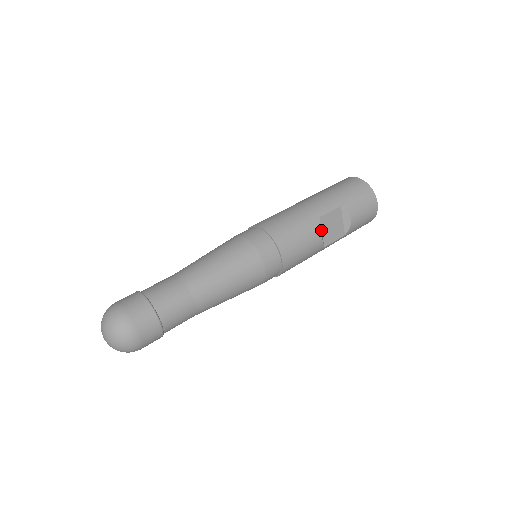
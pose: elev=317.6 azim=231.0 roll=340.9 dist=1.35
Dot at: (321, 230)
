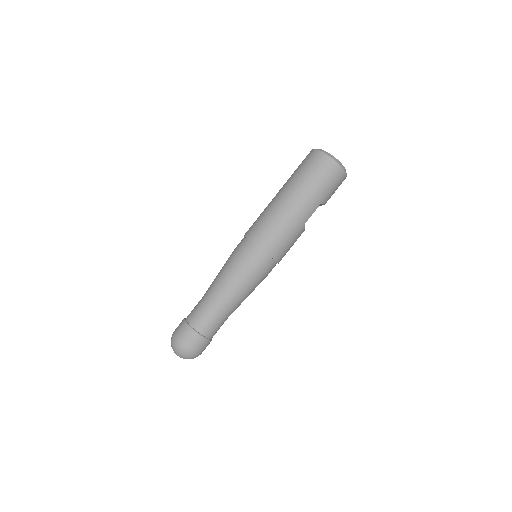
Dot at: occluded
